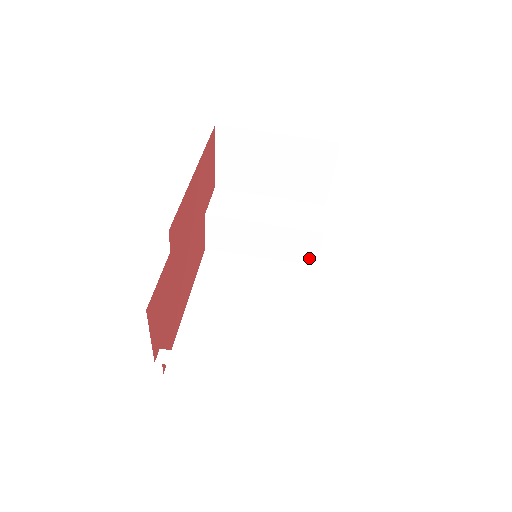
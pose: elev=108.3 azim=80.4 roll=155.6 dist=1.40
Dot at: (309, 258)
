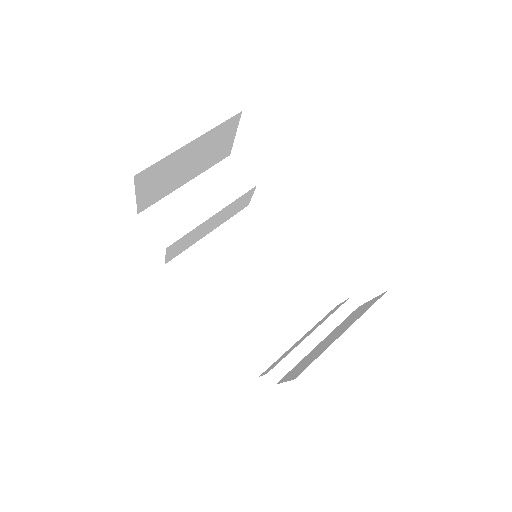
Dot at: (244, 205)
